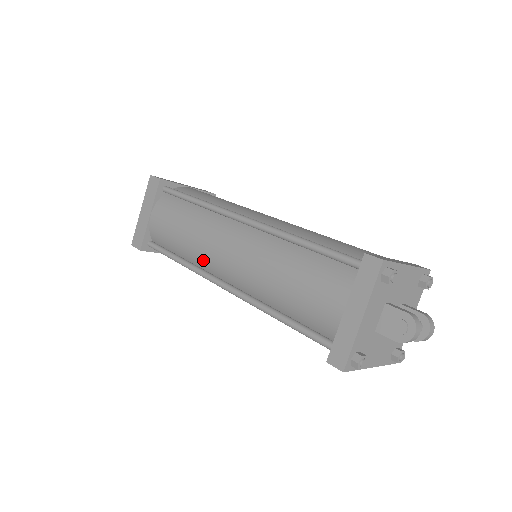
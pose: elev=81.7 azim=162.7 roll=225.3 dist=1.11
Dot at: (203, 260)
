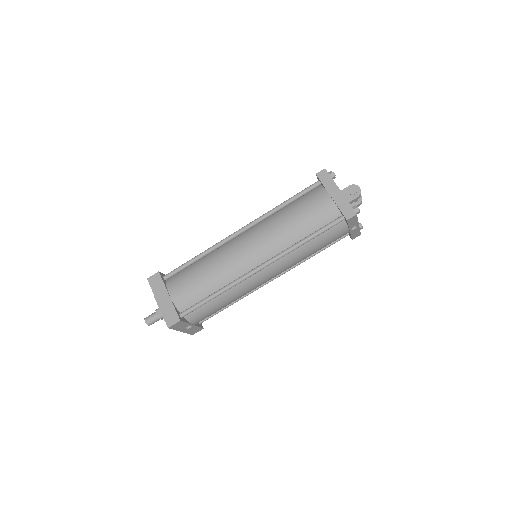
Dot at: (235, 271)
